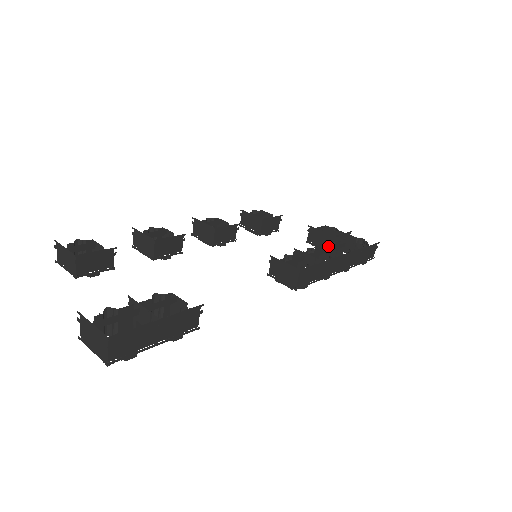
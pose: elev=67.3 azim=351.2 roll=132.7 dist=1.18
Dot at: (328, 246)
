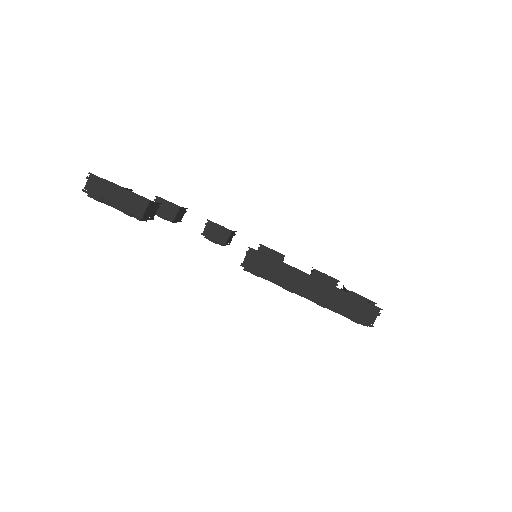
Dot at: occluded
